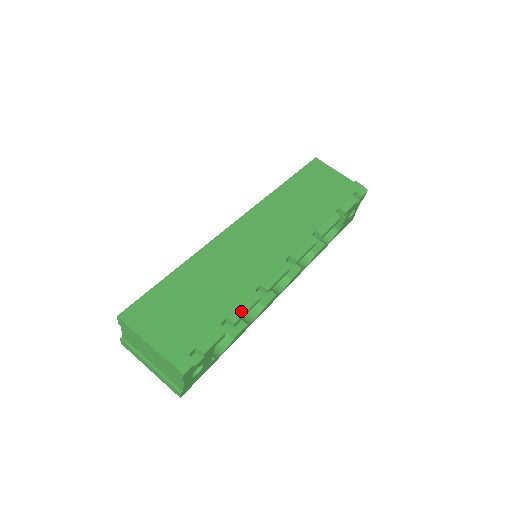
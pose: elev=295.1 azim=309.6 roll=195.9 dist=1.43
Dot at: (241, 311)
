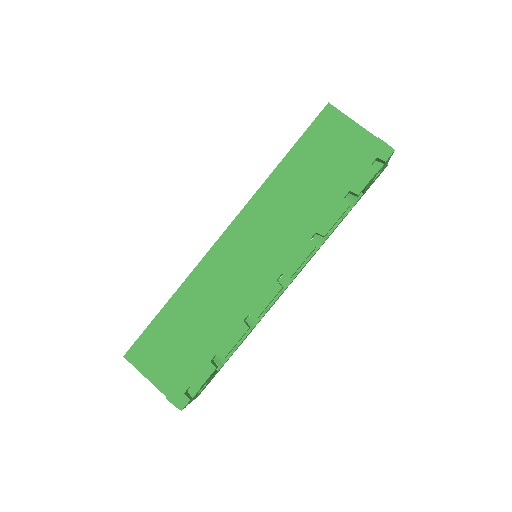
Dot at: (230, 345)
